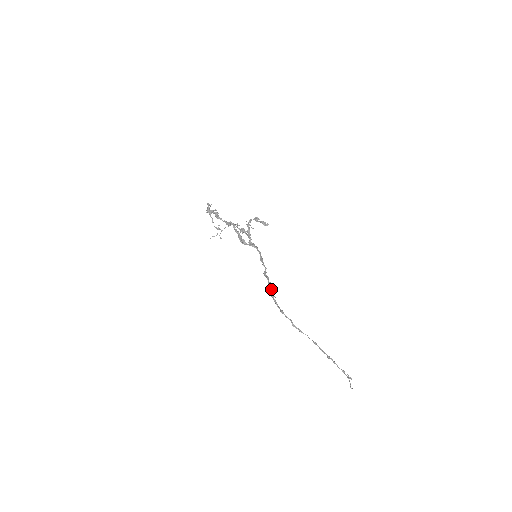
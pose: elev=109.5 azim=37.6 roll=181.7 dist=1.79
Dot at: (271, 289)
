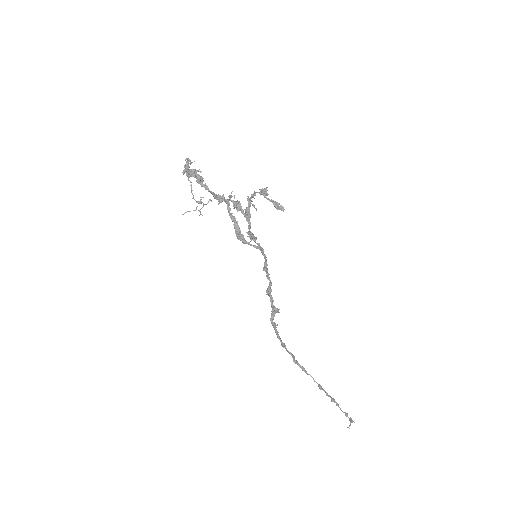
Dot at: (273, 313)
